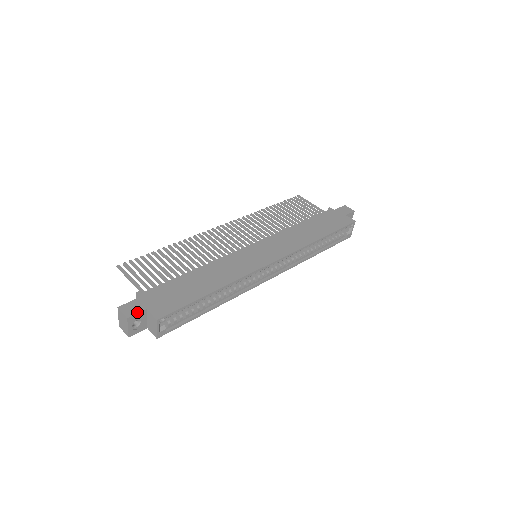
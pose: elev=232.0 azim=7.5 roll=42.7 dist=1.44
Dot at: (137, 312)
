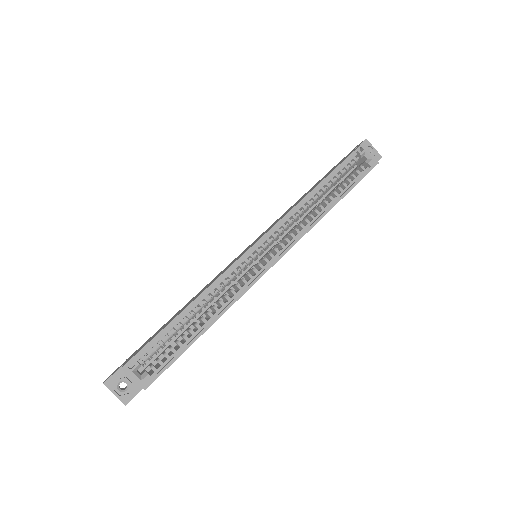
Dot at: (114, 373)
